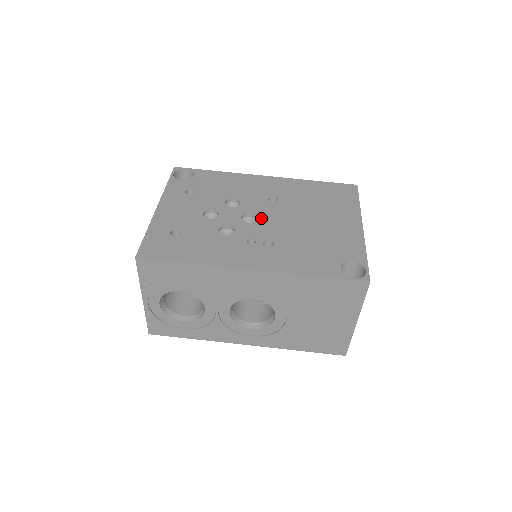
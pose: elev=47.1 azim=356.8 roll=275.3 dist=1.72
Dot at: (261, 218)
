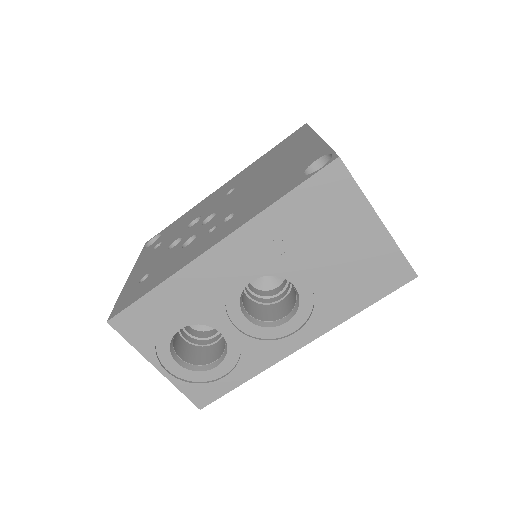
Dot at: (220, 210)
